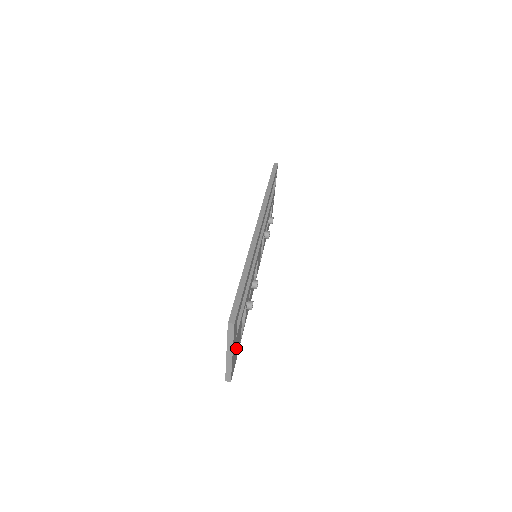
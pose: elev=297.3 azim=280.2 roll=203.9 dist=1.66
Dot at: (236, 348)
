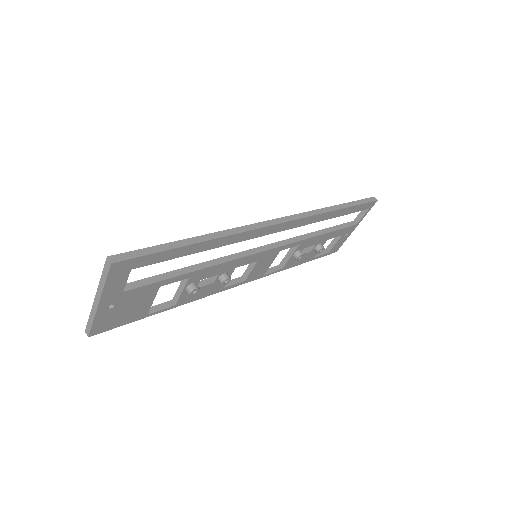
Dot at: (124, 309)
